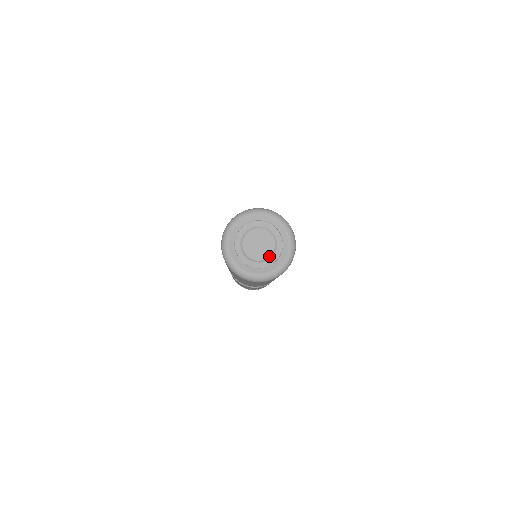
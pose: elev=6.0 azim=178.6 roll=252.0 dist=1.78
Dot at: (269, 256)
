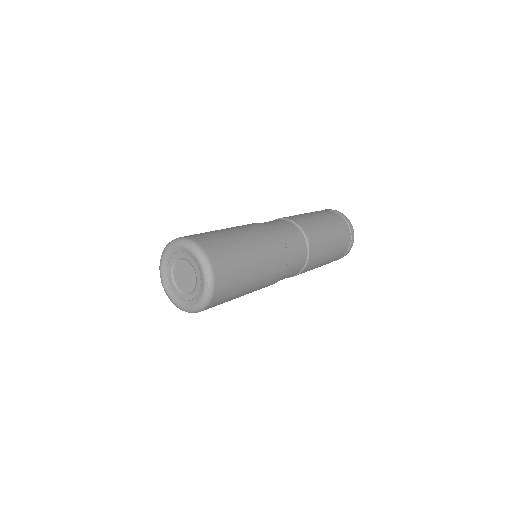
Dot at: (194, 287)
